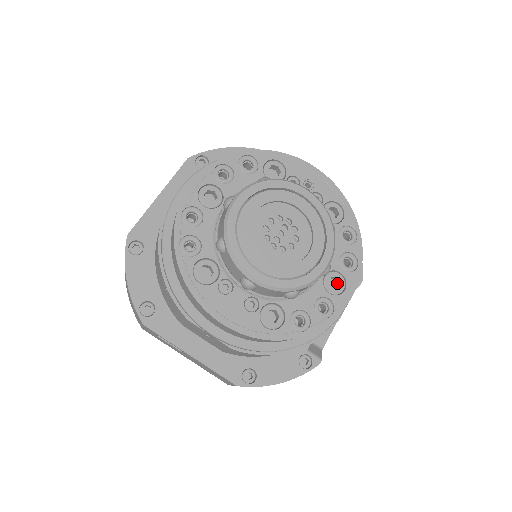
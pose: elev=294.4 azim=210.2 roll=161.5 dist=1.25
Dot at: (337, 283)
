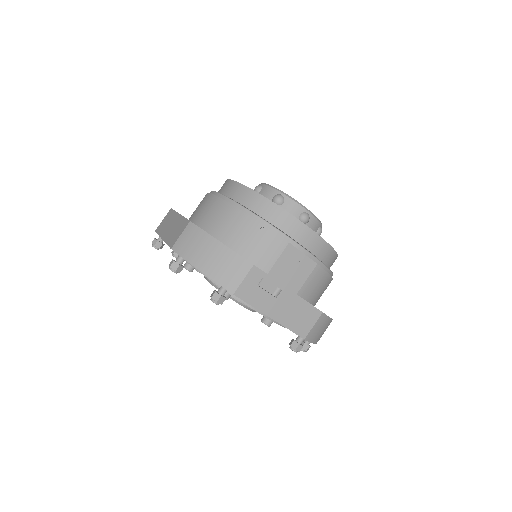
Dot at: occluded
